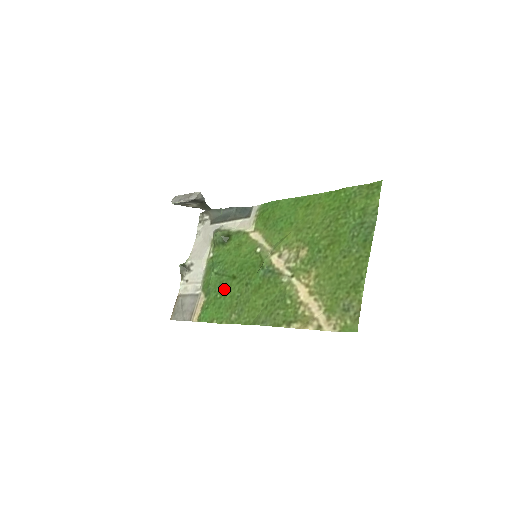
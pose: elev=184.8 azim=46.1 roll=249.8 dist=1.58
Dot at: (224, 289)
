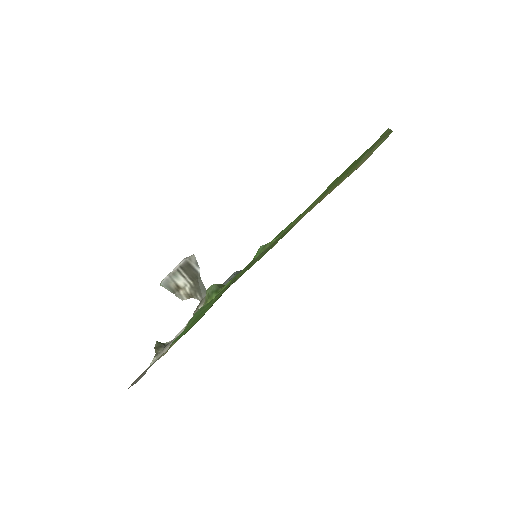
Dot at: occluded
